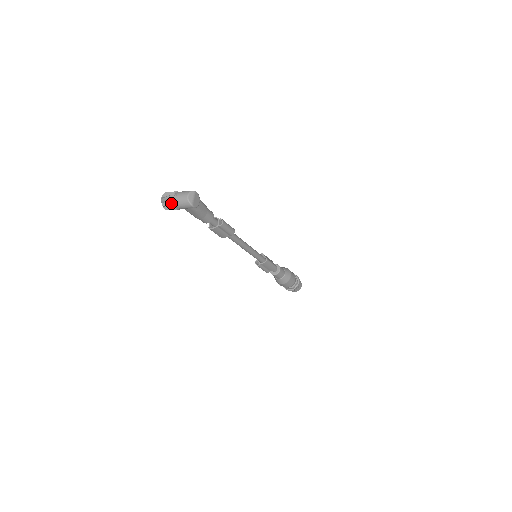
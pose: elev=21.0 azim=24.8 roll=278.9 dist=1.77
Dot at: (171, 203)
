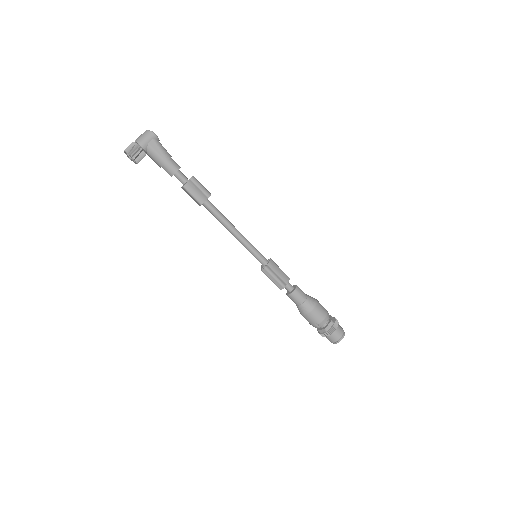
Dot at: (134, 144)
